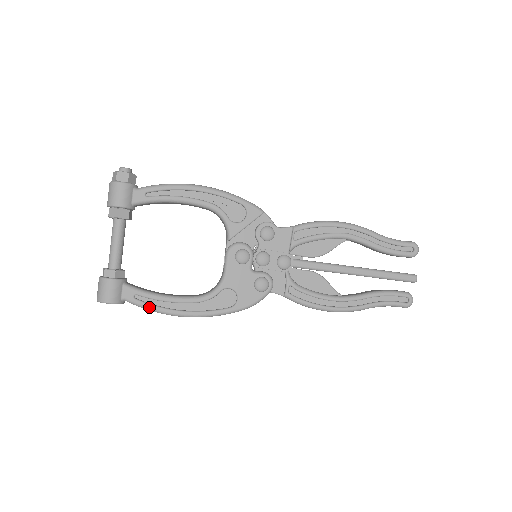
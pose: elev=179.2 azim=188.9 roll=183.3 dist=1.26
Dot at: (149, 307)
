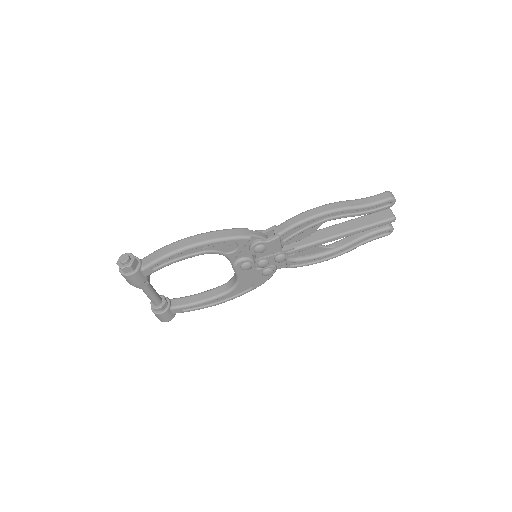
Dot at: occluded
